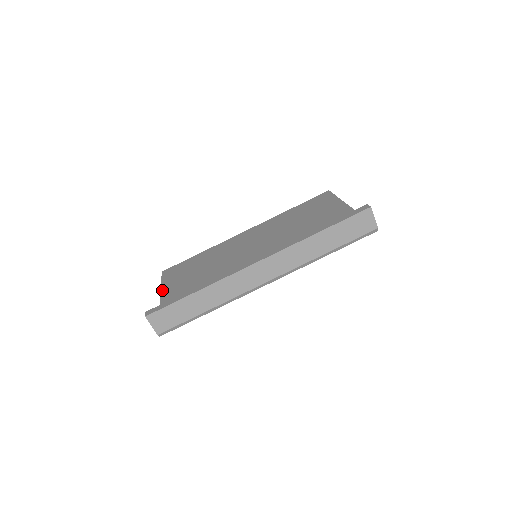
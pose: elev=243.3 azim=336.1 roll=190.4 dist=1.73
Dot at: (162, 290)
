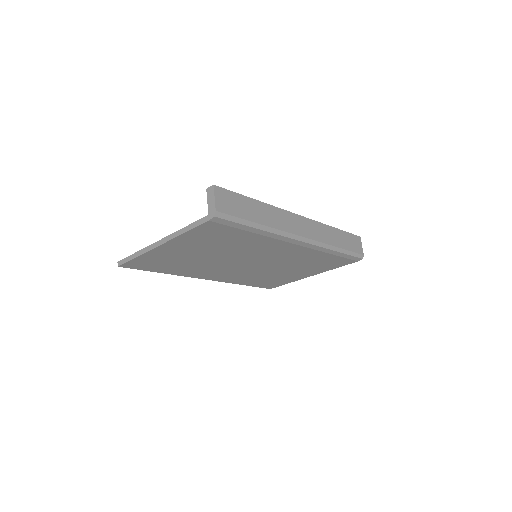
Dot at: (151, 245)
